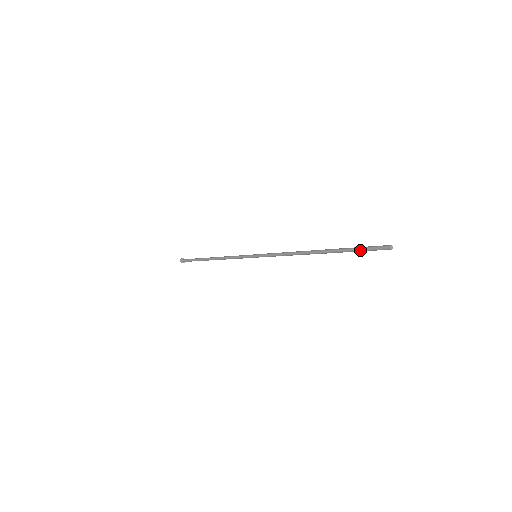
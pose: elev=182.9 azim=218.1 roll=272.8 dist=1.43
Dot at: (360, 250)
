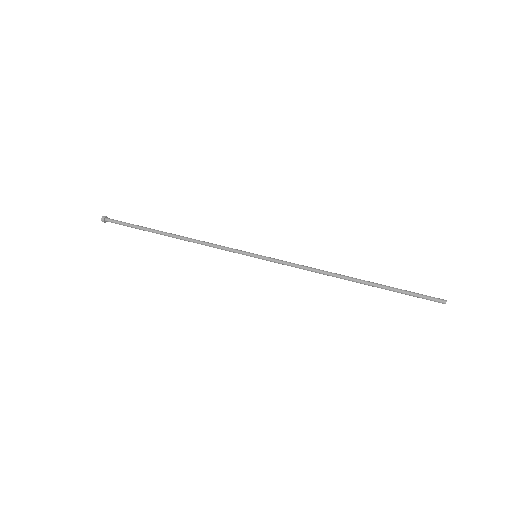
Dot at: occluded
